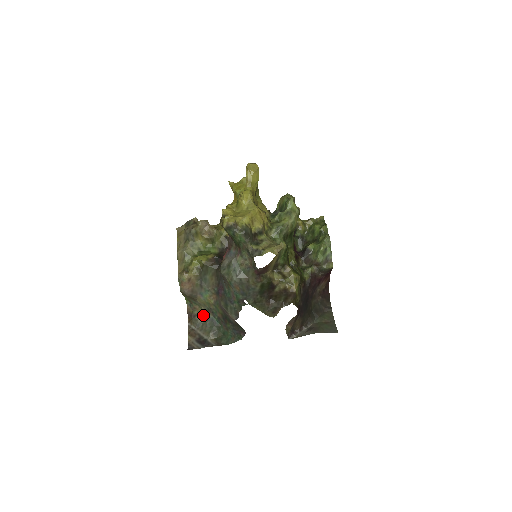
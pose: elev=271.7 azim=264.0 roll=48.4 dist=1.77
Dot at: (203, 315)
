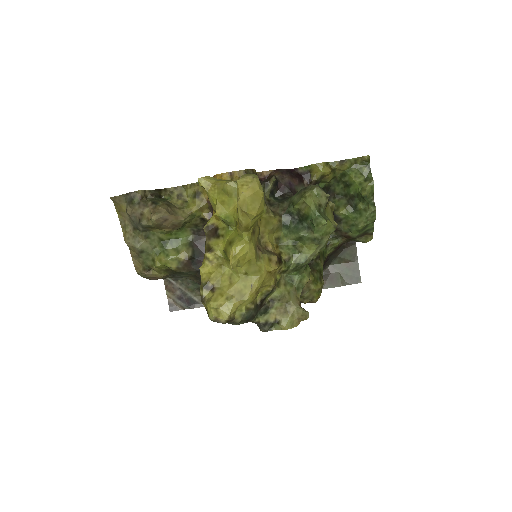
Dot at: occluded
